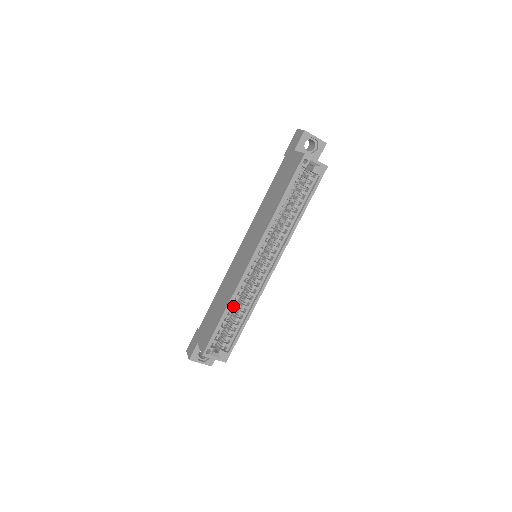
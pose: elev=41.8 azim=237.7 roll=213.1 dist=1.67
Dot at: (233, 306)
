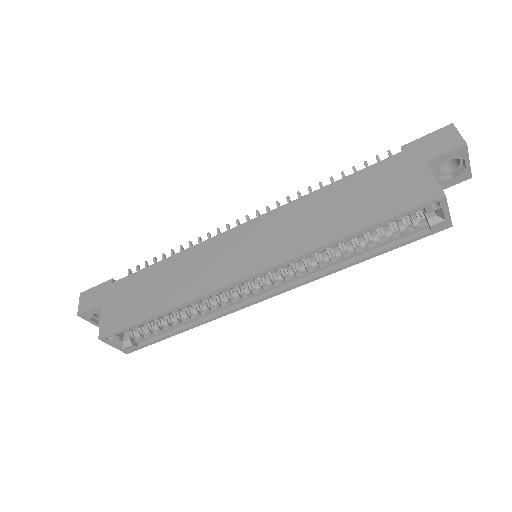
Dot at: occluded
